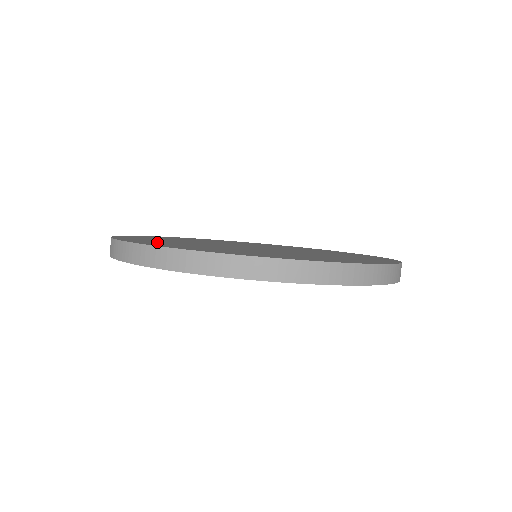
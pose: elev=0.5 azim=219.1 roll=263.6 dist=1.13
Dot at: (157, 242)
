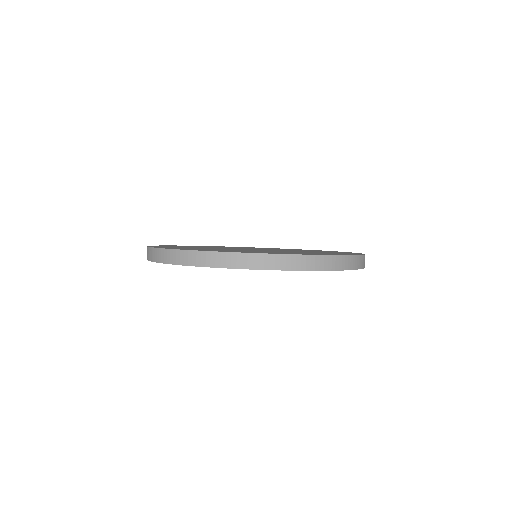
Dot at: (198, 249)
